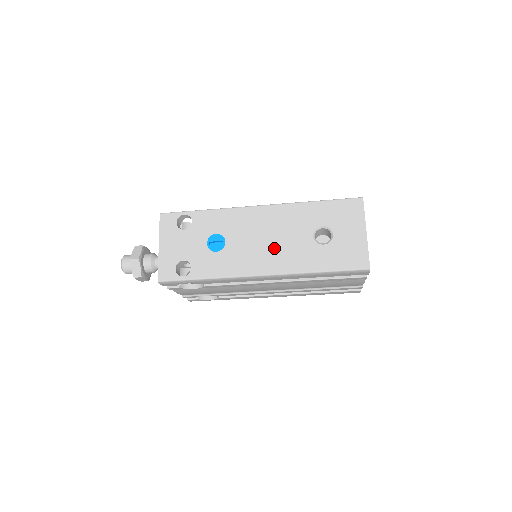
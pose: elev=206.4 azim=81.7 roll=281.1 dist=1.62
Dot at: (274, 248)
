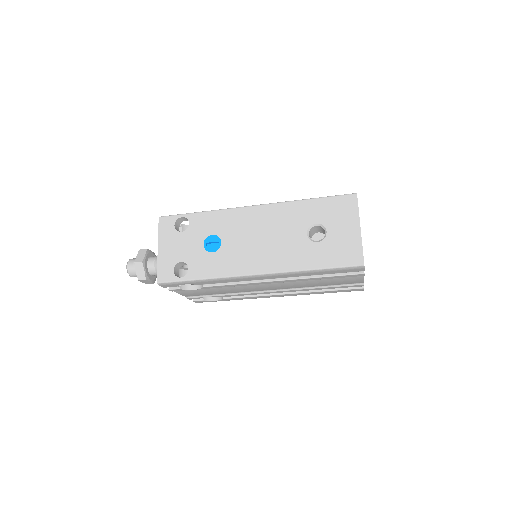
Dot at: (268, 247)
